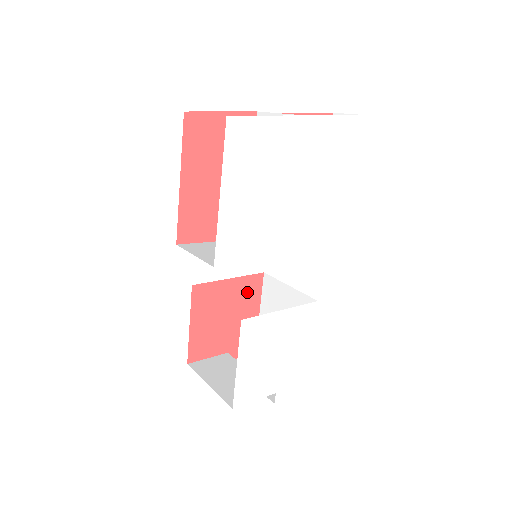
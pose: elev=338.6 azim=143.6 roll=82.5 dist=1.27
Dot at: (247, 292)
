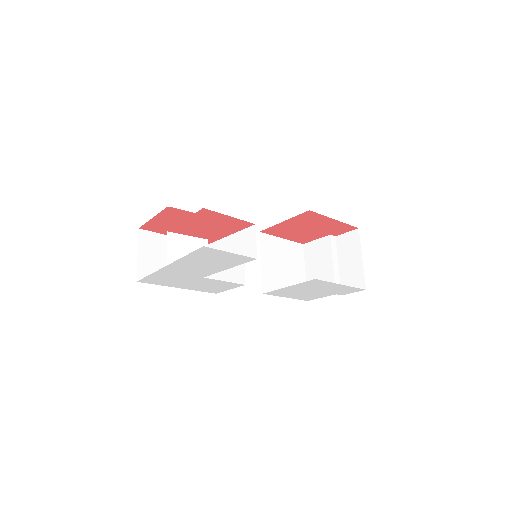
Dot at: (308, 219)
